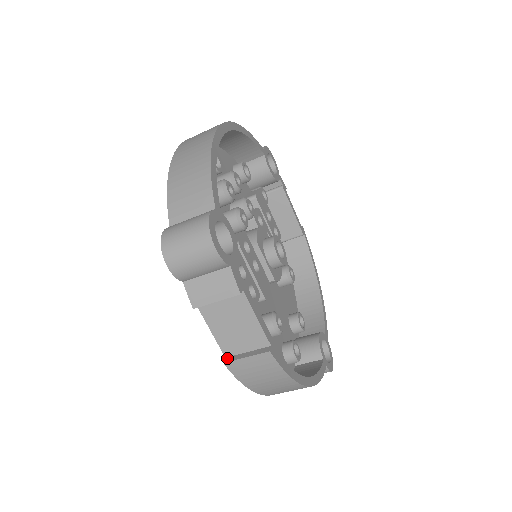
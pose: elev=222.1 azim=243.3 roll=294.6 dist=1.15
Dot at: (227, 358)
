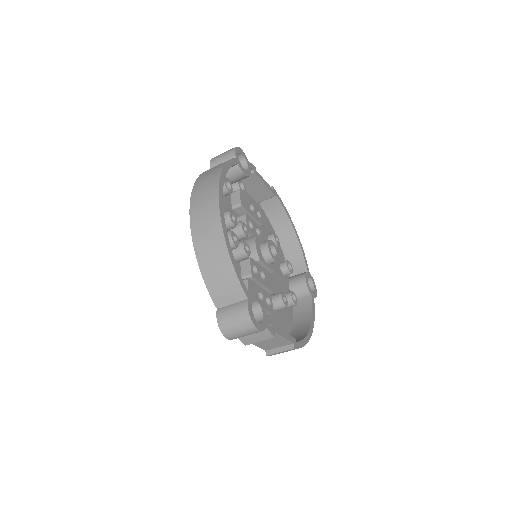
Dot at: (267, 352)
